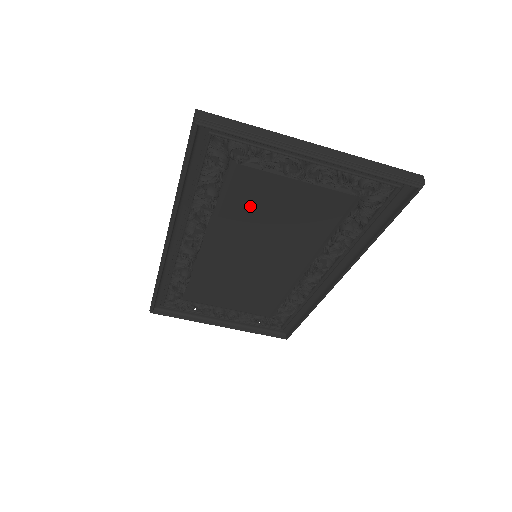
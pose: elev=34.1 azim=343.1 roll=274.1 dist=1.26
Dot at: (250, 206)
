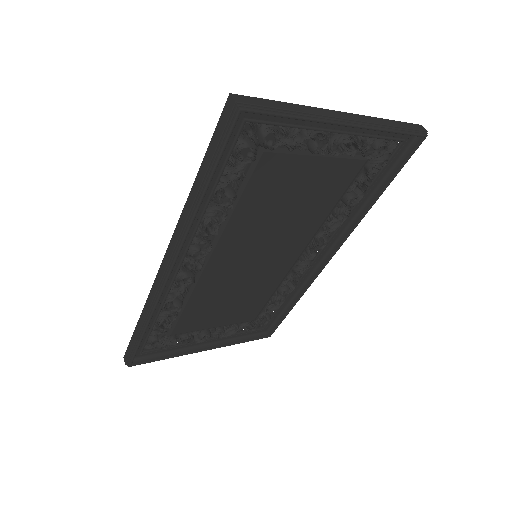
Dot at: (265, 199)
